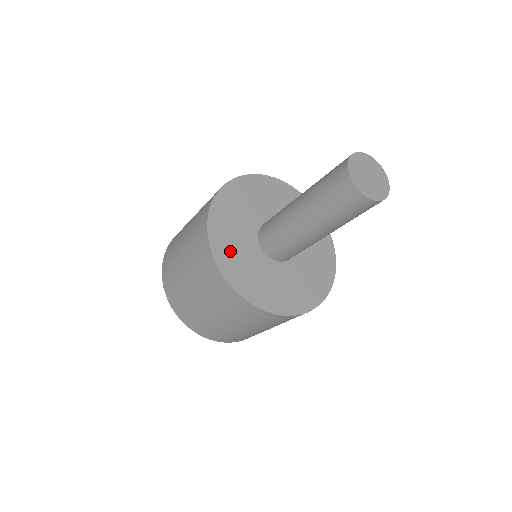
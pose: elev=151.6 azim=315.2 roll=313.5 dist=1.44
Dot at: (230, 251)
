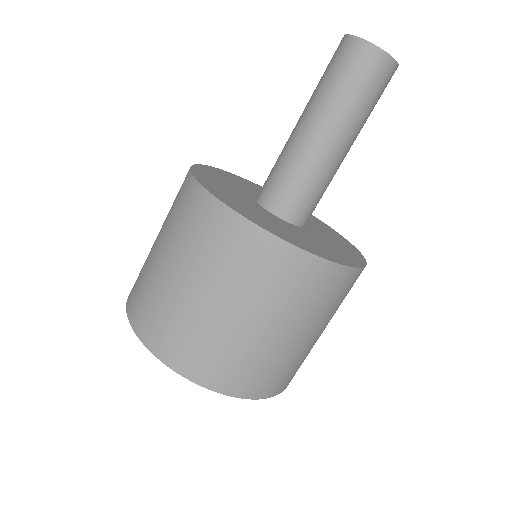
Dot at: (283, 232)
